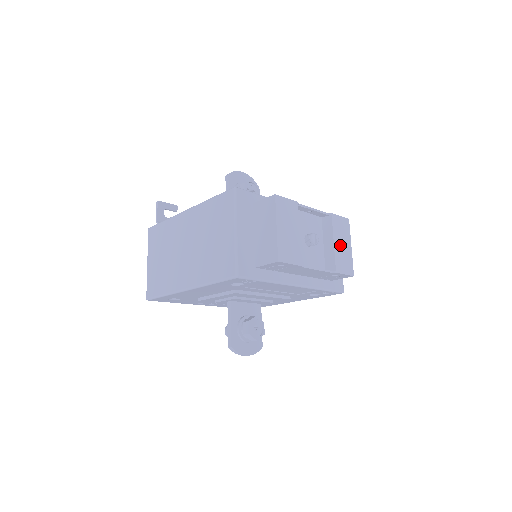
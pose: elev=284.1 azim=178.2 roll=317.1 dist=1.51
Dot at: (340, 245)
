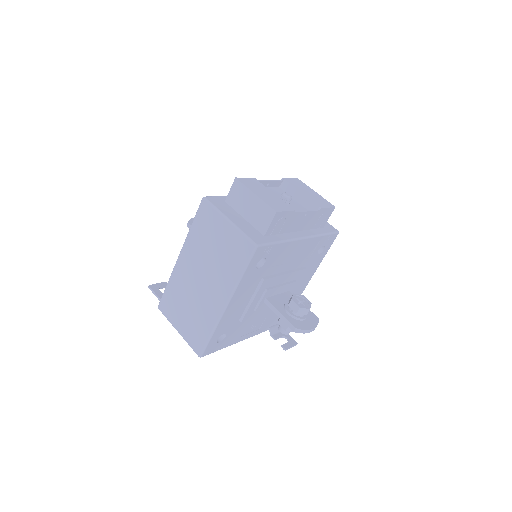
Dot at: (307, 193)
